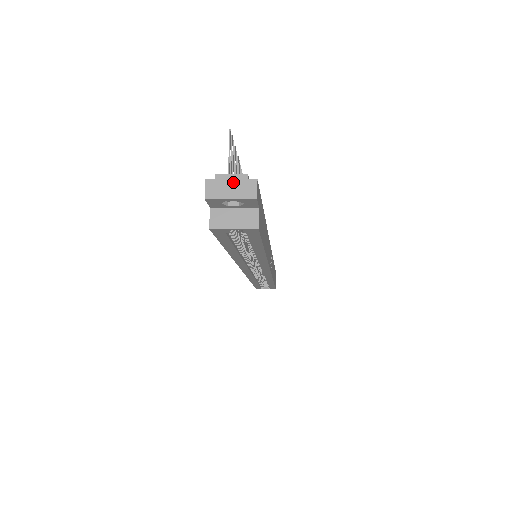
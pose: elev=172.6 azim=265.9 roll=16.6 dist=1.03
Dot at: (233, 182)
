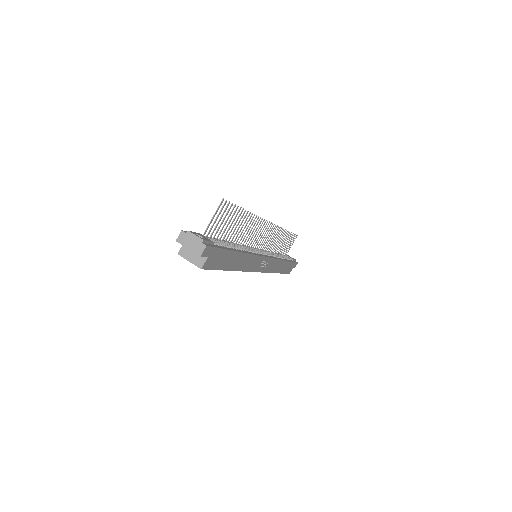
Dot at: (194, 240)
